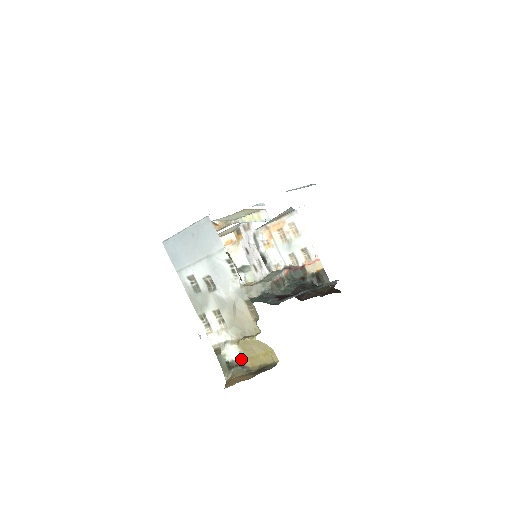
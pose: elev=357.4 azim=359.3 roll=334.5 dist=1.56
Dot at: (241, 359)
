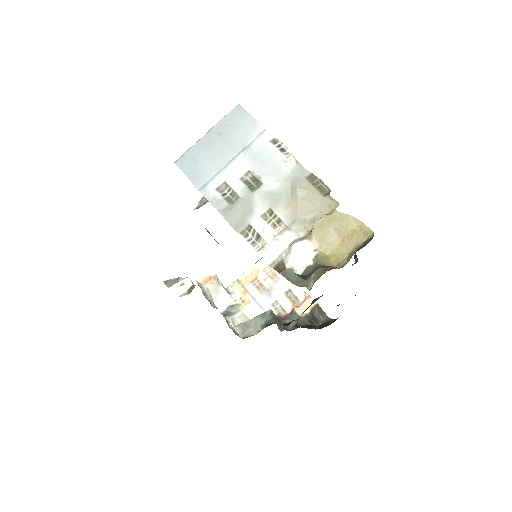
Dot at: (319, 259)
